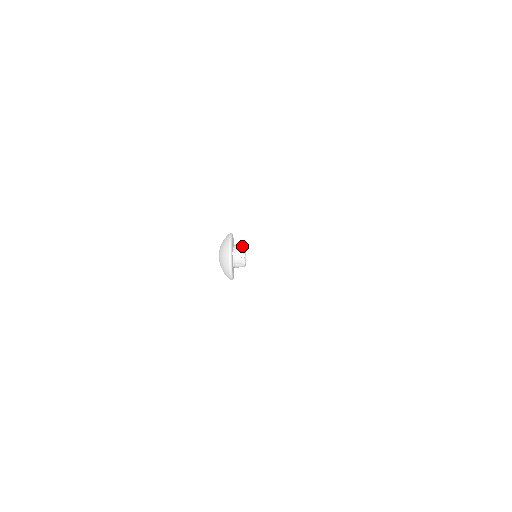
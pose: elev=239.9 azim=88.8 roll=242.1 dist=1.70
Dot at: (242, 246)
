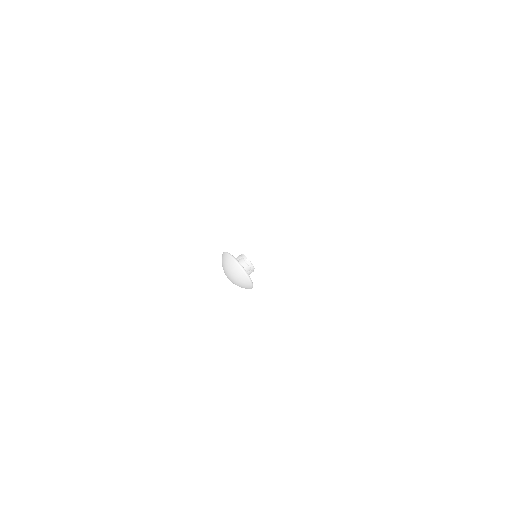
Dot at: occluded
